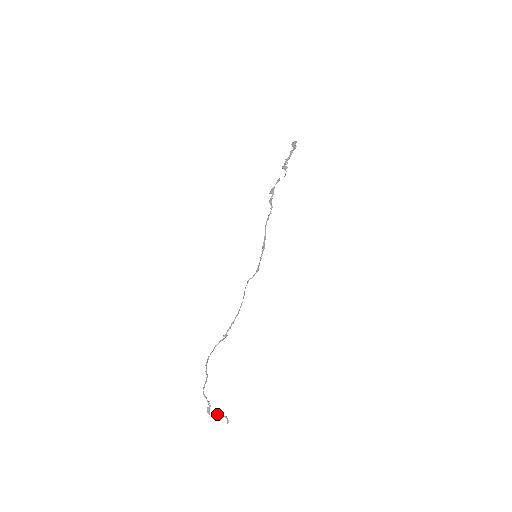
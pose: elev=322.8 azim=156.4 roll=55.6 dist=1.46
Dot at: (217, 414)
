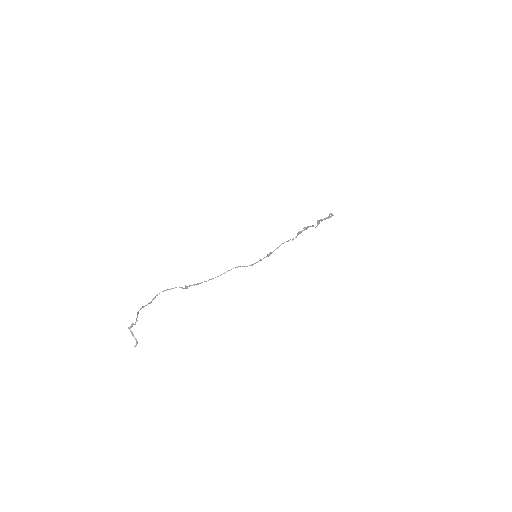
Dot at: (133, 334)
